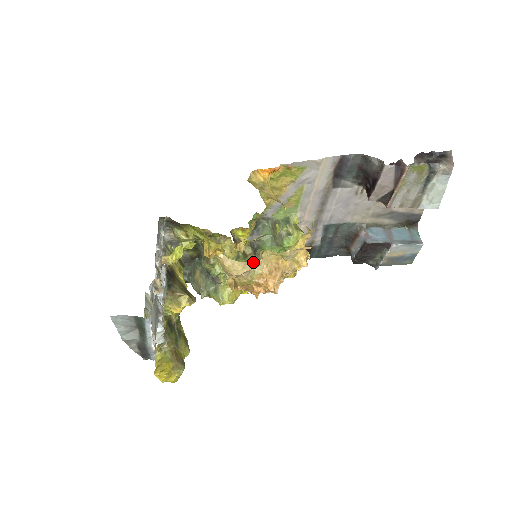
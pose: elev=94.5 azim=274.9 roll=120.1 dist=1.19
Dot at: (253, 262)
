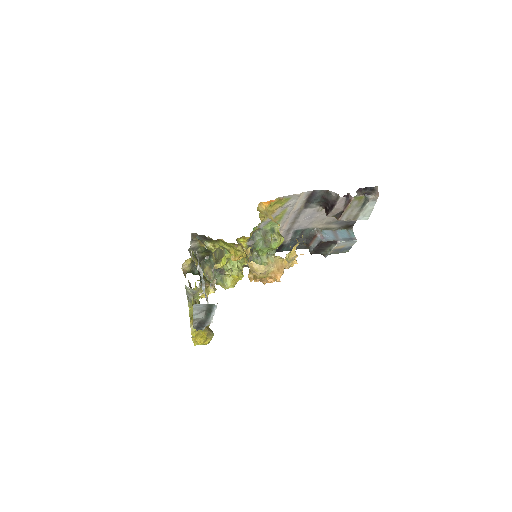
Dot at: occluded
